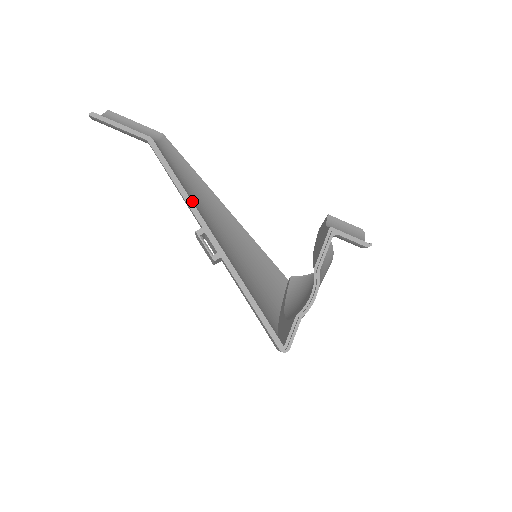
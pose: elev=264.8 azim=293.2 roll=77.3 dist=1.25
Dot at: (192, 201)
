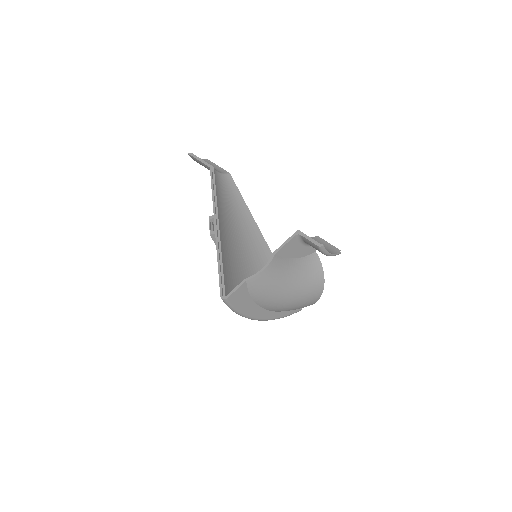
Dot at: (224, 208)
